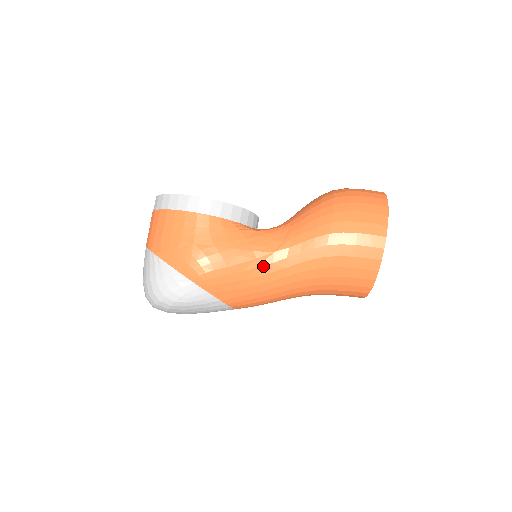
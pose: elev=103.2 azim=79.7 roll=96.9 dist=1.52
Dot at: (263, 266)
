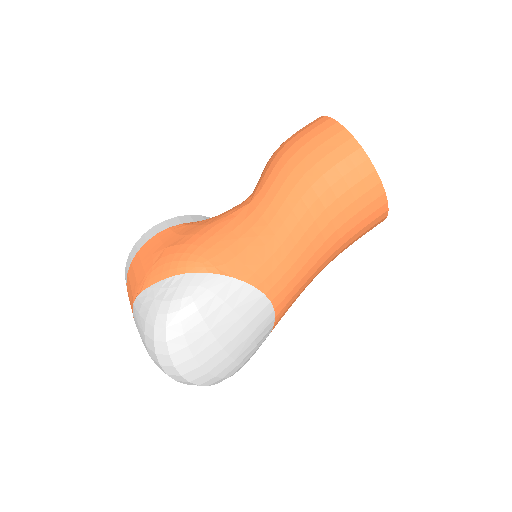
Dot at: (248, 217)
